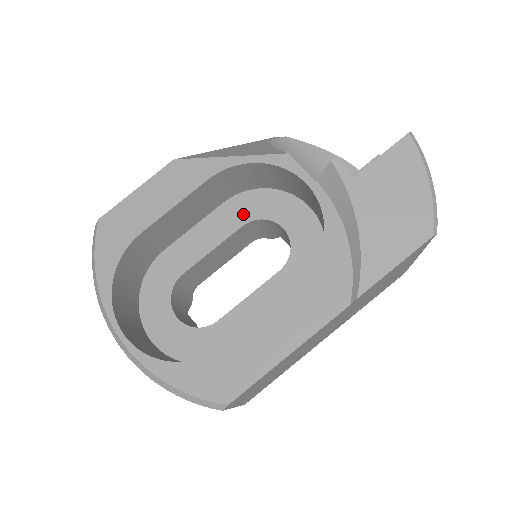
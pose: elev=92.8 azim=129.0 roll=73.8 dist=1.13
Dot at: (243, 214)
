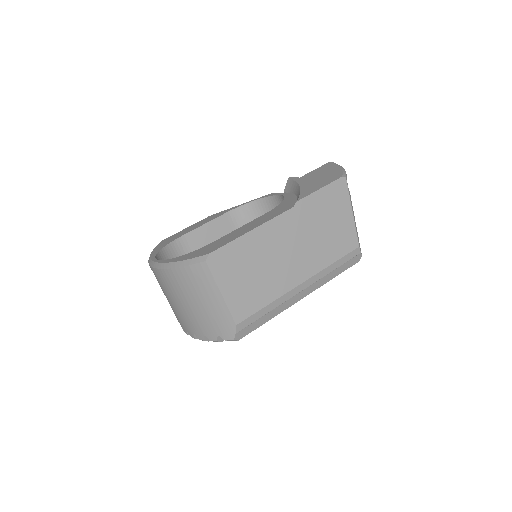
Dot at: occluded
